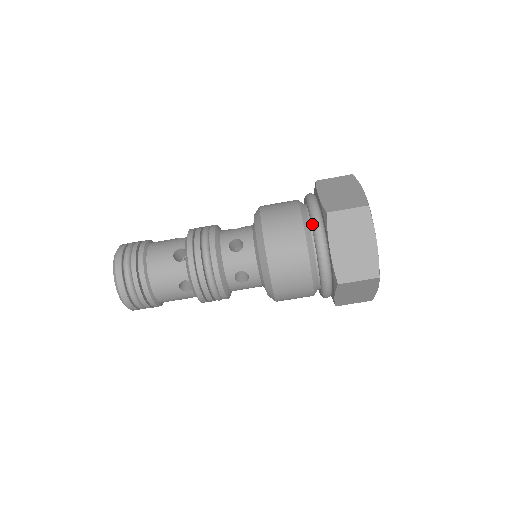
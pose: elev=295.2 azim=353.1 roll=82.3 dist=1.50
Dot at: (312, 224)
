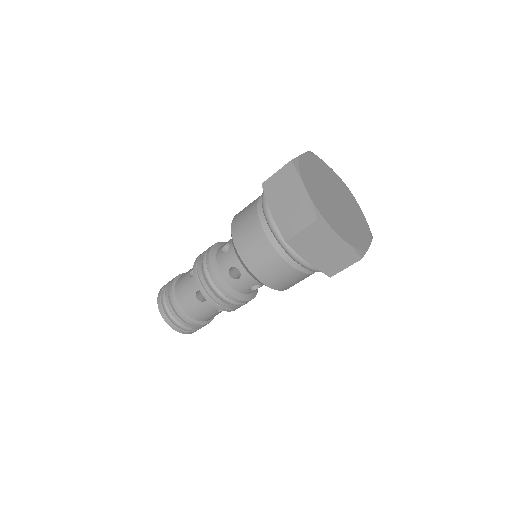
Dot at: occluded
